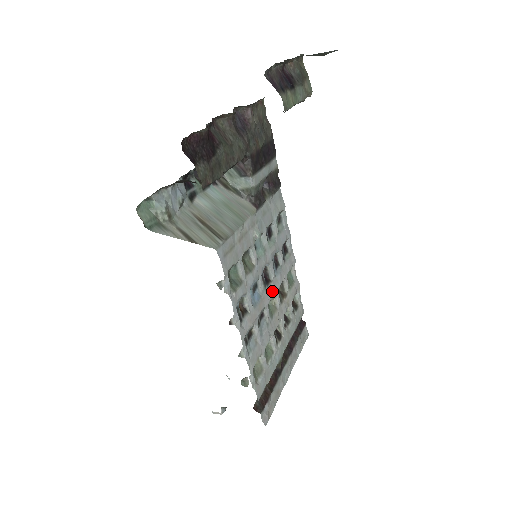
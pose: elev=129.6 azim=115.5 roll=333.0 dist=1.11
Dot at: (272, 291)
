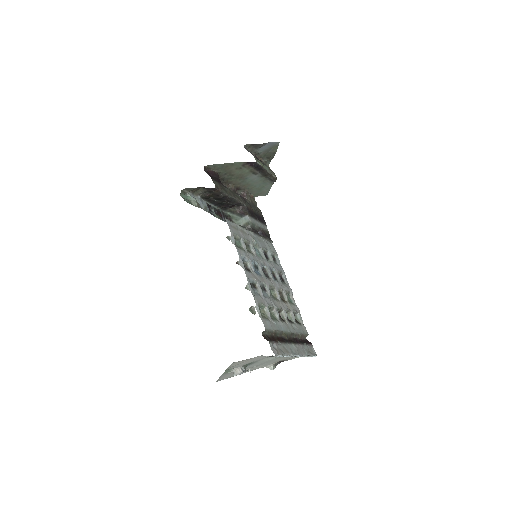
Dot at: (271, 283)
